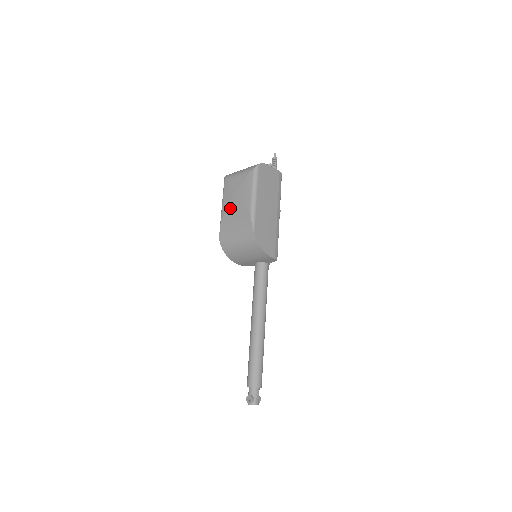
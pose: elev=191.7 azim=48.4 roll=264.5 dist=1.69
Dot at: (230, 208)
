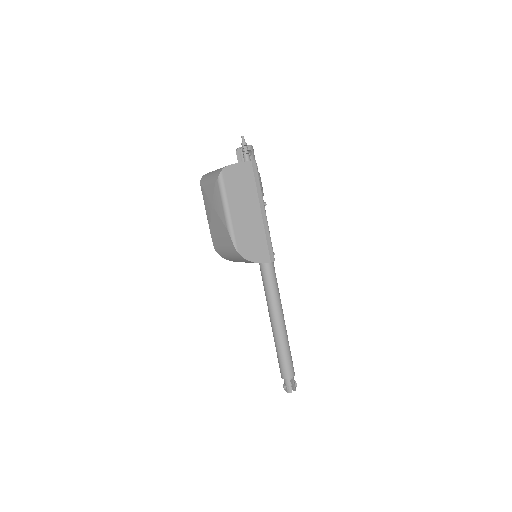
Dot at: (212, 221)
